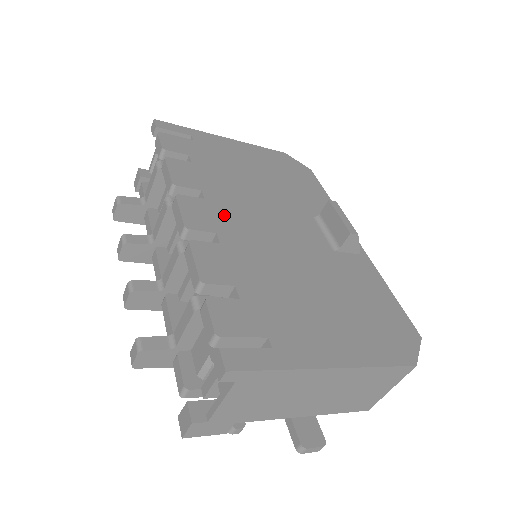
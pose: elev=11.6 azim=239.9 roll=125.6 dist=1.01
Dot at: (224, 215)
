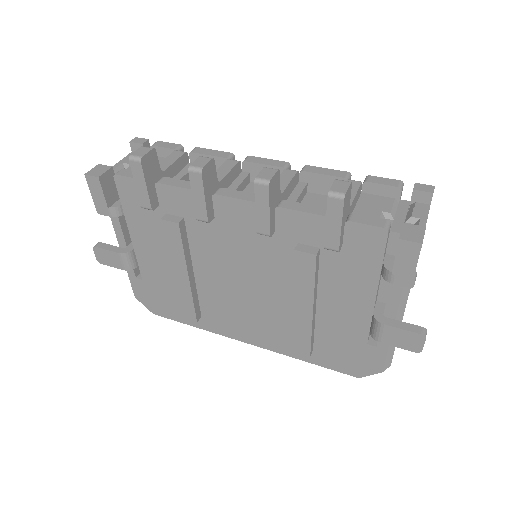
Dot at: occluded
